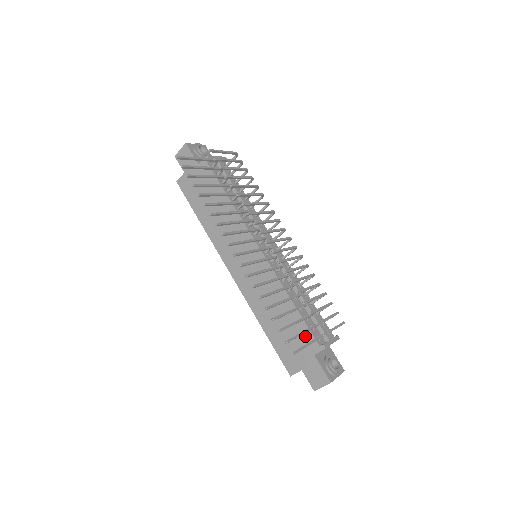
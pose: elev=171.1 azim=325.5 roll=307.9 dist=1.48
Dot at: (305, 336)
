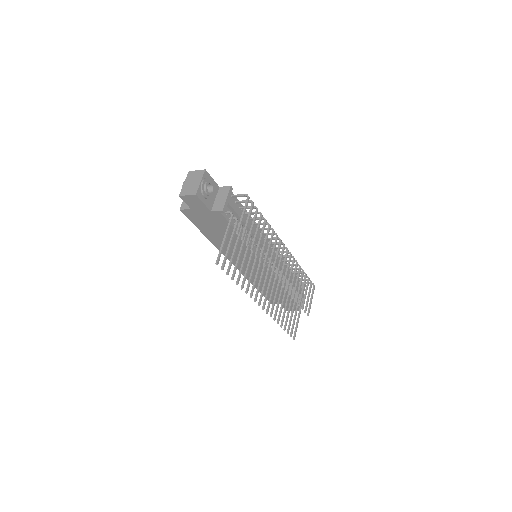
Dot at: (289, 298)
